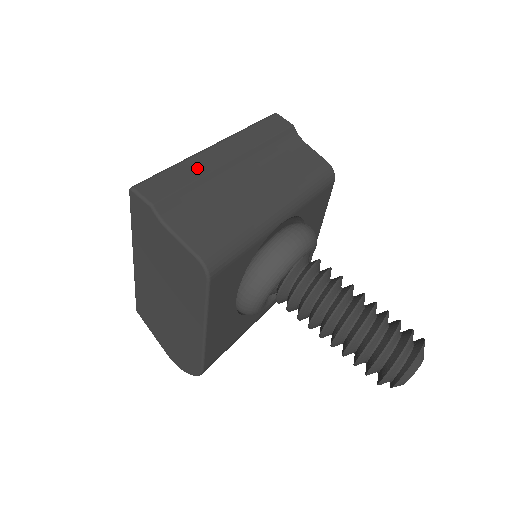
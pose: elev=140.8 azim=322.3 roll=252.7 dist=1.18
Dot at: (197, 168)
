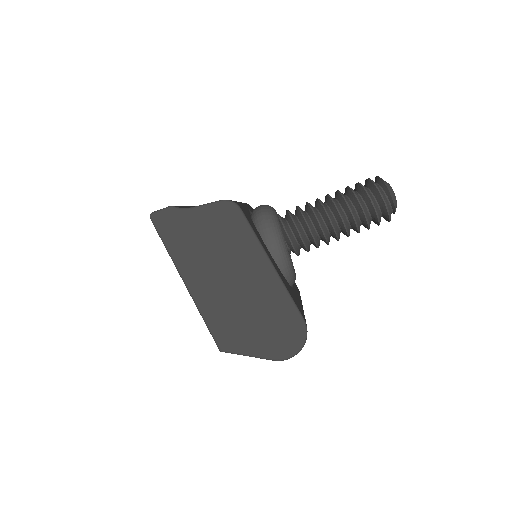
Dot at: occluded
